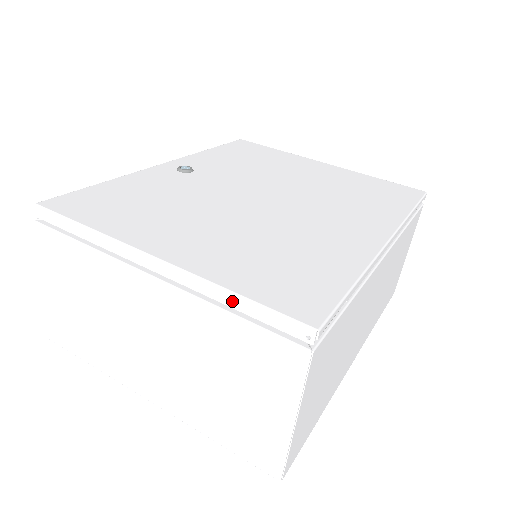
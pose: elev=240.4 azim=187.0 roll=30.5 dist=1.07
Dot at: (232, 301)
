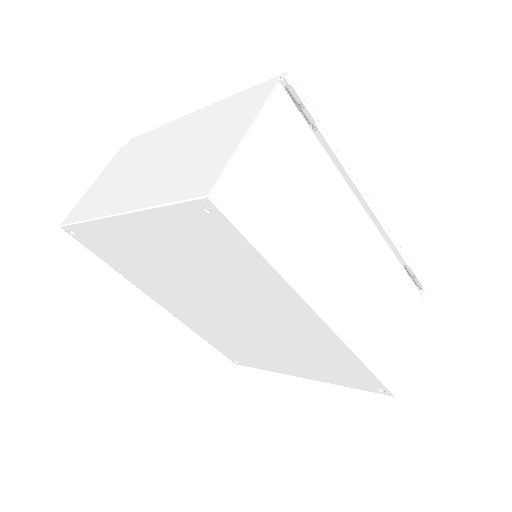
Dot at: (235, 97)
